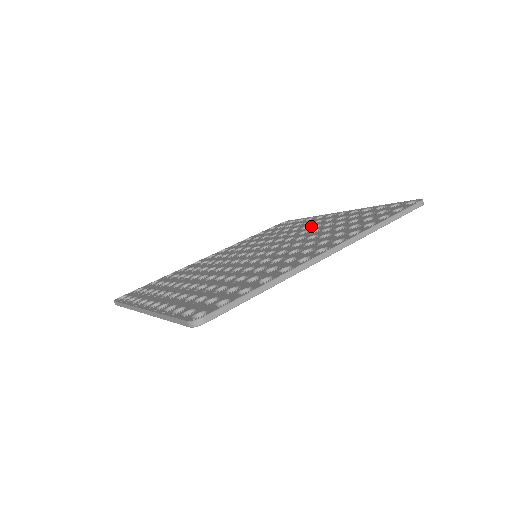
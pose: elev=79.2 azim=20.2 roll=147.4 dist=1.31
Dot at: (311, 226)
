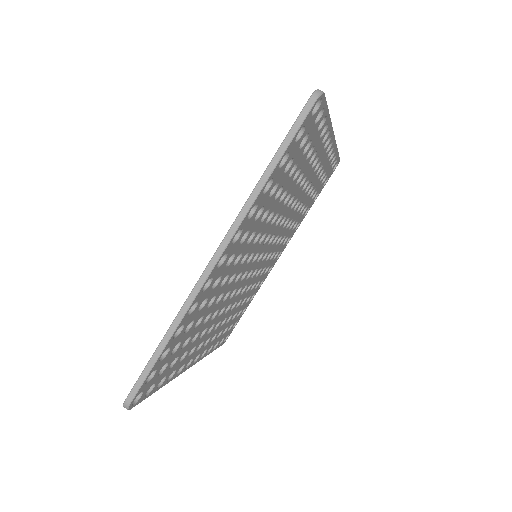
Dot at: occluded
